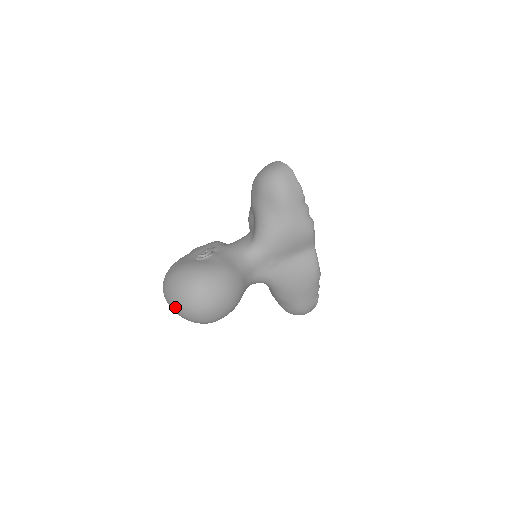
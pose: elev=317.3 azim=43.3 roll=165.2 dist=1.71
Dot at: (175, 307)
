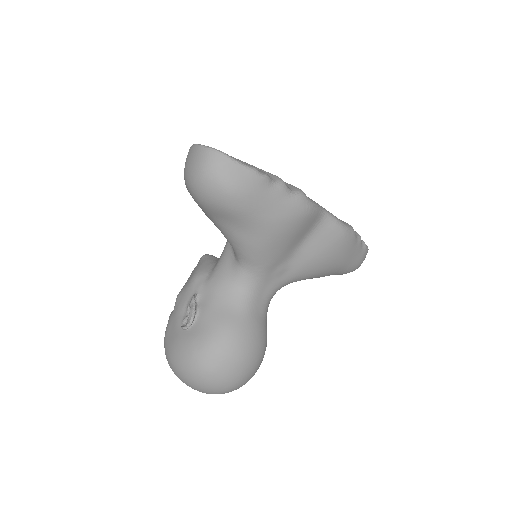
Dot at: occluded
